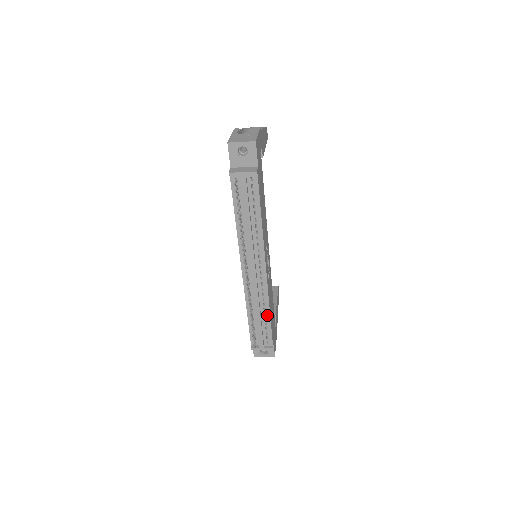
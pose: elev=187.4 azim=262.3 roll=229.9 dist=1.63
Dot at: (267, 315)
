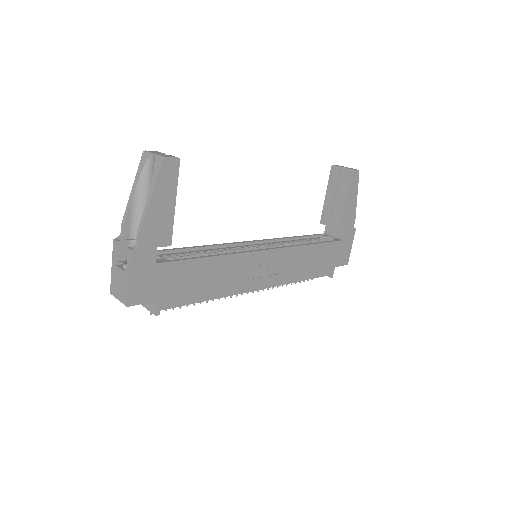
Dot at: occluded
